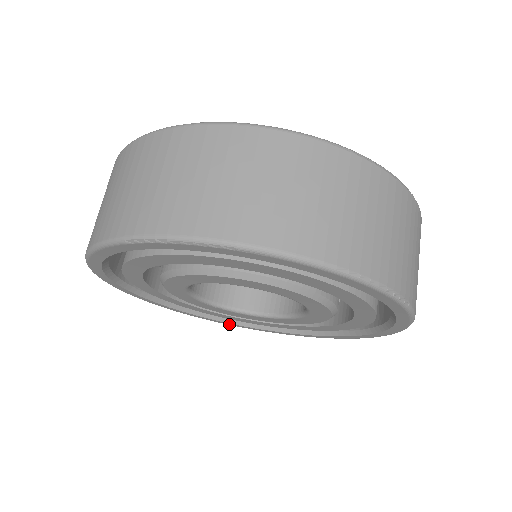
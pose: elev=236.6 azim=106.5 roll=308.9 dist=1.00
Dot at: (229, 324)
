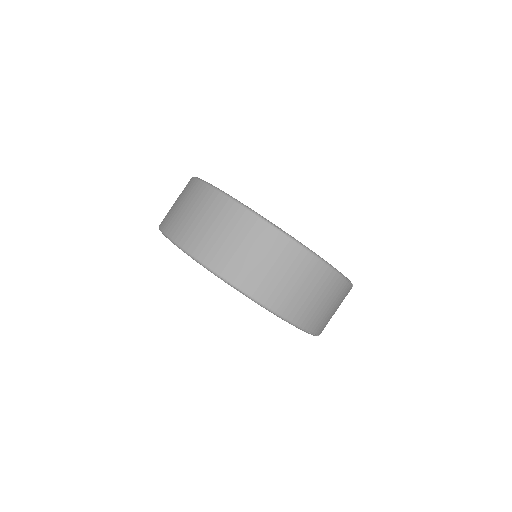
Dot at: occluded
